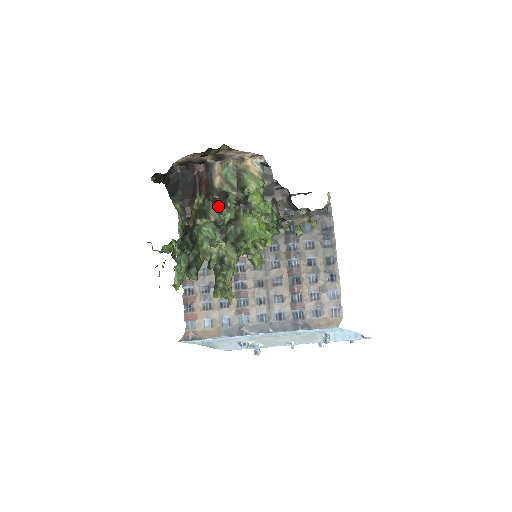
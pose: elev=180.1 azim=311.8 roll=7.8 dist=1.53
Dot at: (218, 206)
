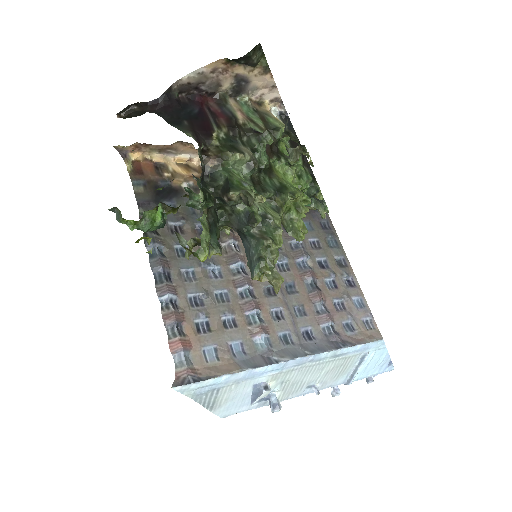
Dot at: (248, 144)
